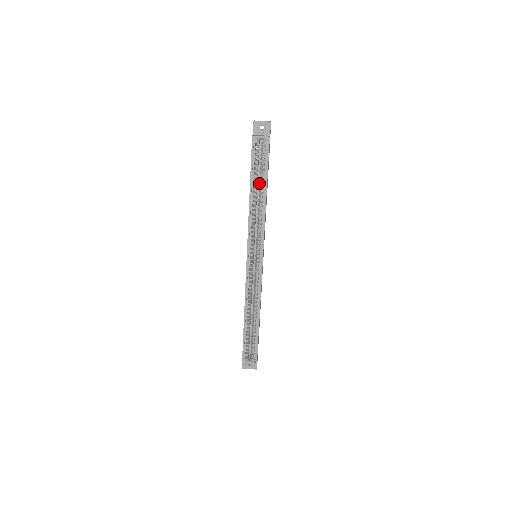
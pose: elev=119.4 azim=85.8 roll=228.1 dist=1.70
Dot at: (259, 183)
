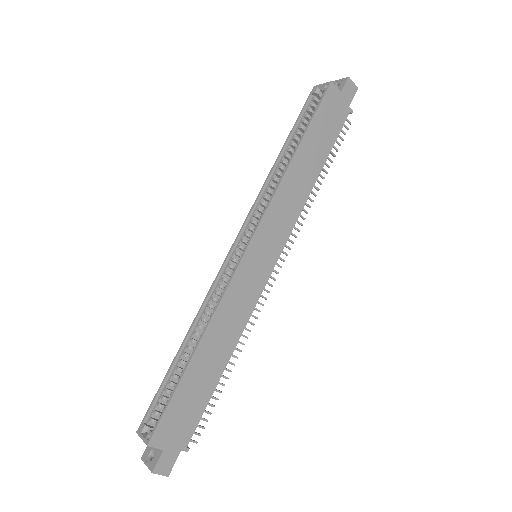
Dot at: occluded
